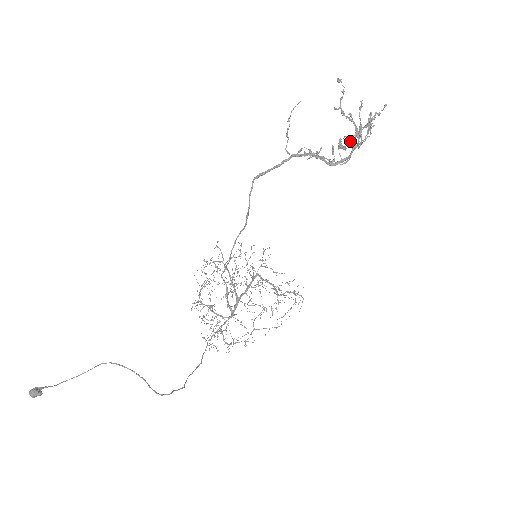
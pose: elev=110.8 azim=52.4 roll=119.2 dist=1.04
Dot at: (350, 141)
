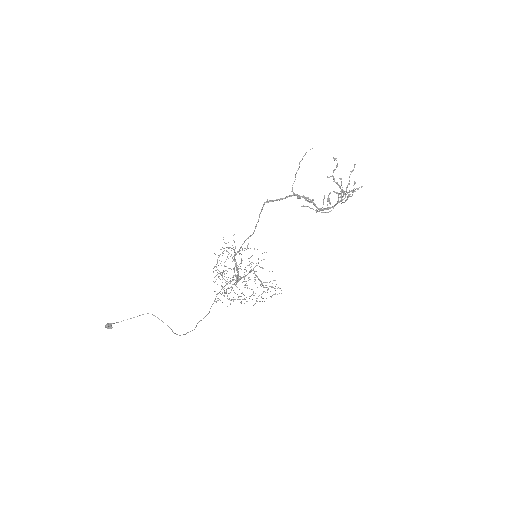
Dot at: occluded
